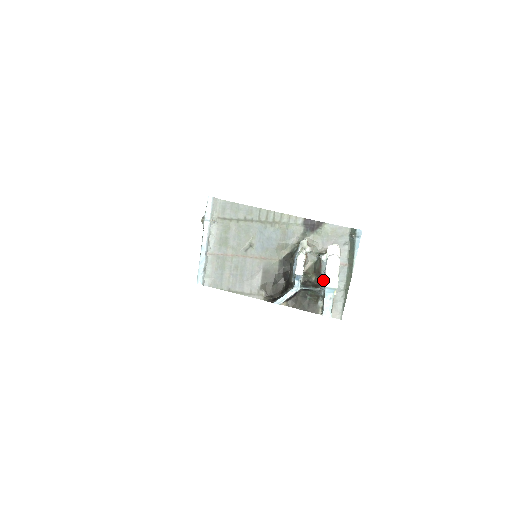
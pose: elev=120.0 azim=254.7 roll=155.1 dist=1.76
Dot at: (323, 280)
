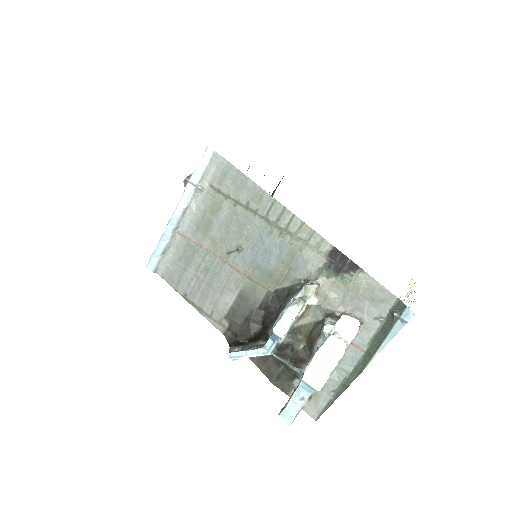
Dot at: occluded
